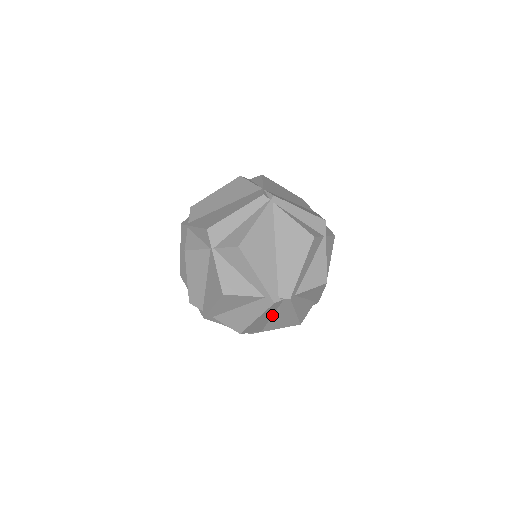
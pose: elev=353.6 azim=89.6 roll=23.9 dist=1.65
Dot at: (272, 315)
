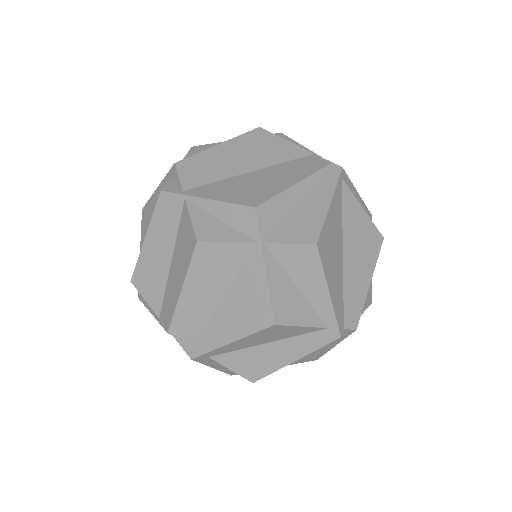
Dot at: occluded
